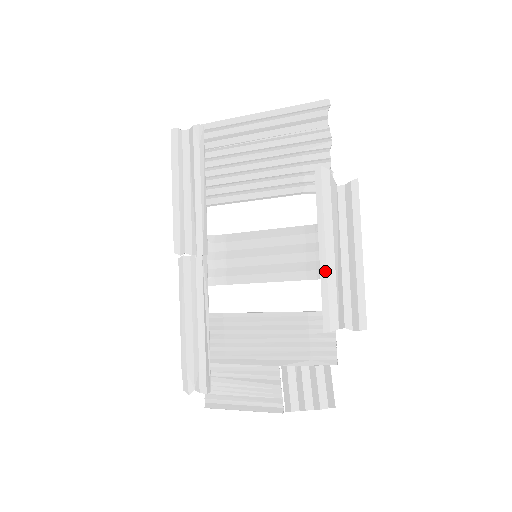
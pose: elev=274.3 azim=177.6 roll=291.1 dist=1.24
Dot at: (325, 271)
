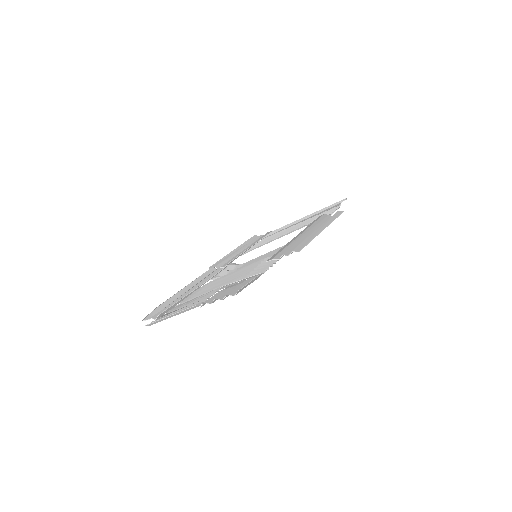
Dot at: (292, 241)
